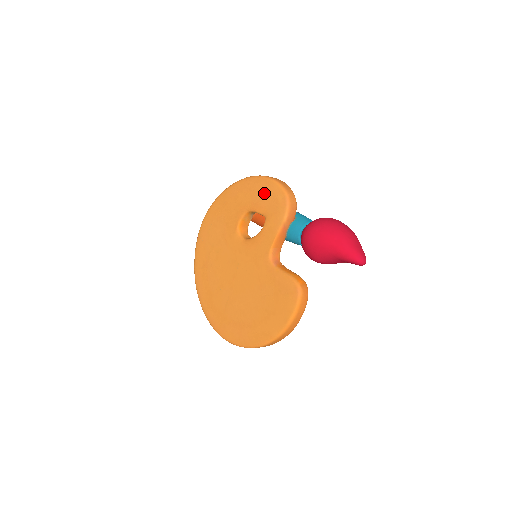
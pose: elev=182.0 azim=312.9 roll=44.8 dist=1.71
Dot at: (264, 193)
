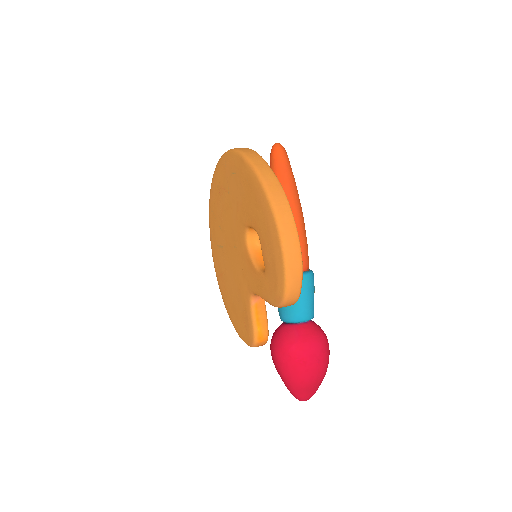
Dot at: (273, 260)
